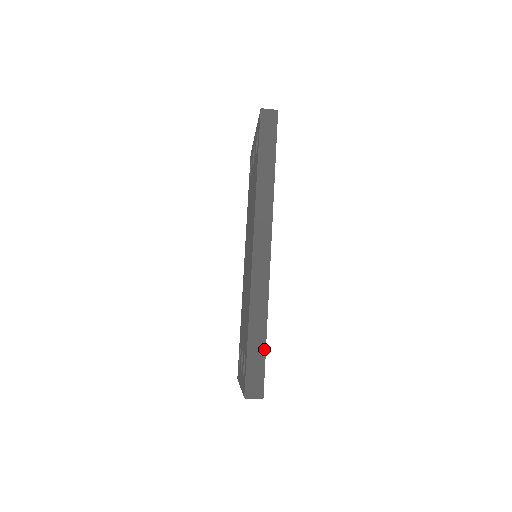
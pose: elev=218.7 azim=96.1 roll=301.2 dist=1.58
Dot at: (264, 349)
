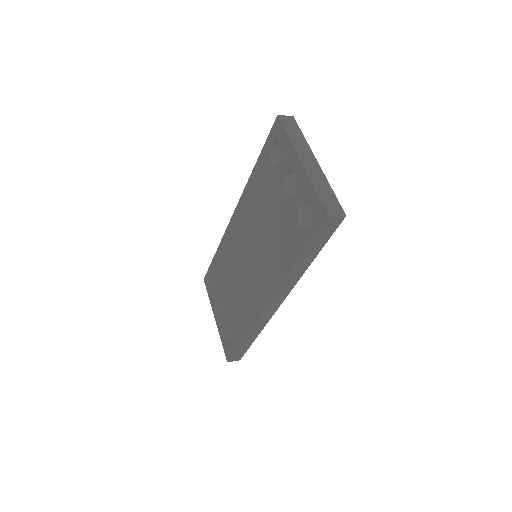
Dot at: (250, 345)
